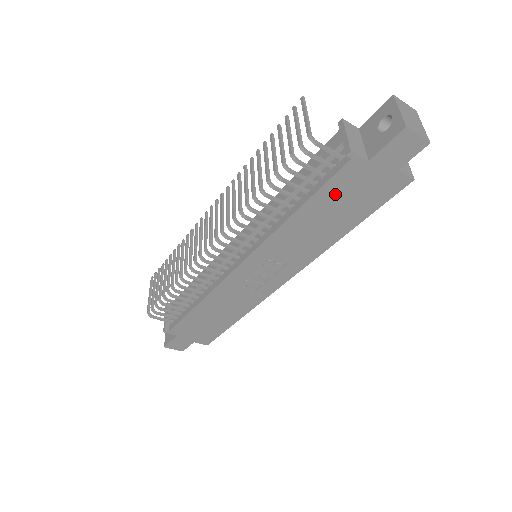
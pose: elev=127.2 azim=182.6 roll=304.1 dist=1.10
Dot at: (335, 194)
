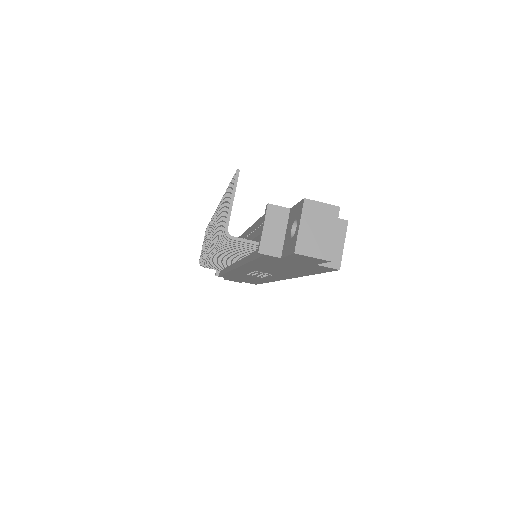
Dot at: (272, 263)
